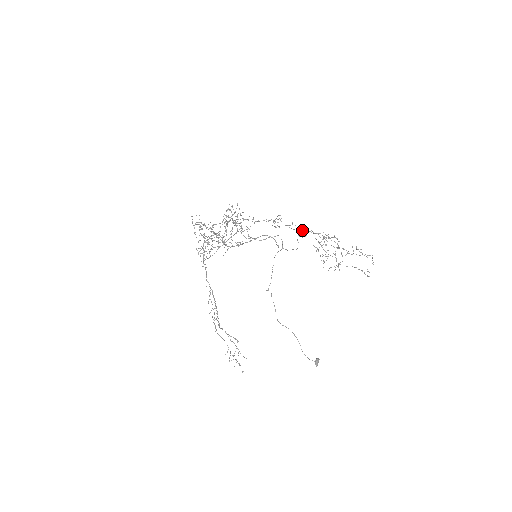
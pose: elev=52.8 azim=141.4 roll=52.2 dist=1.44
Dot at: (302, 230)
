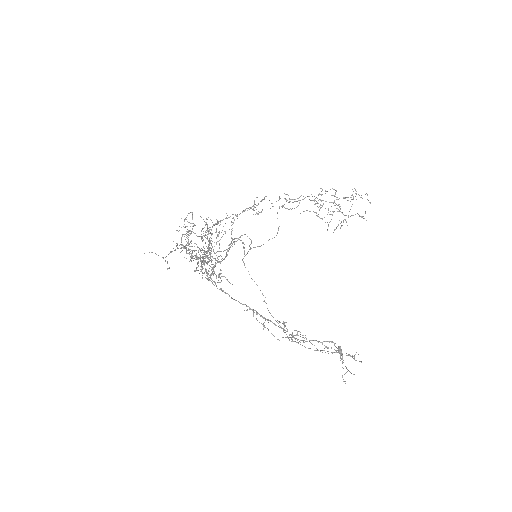
Dot at: occluded
